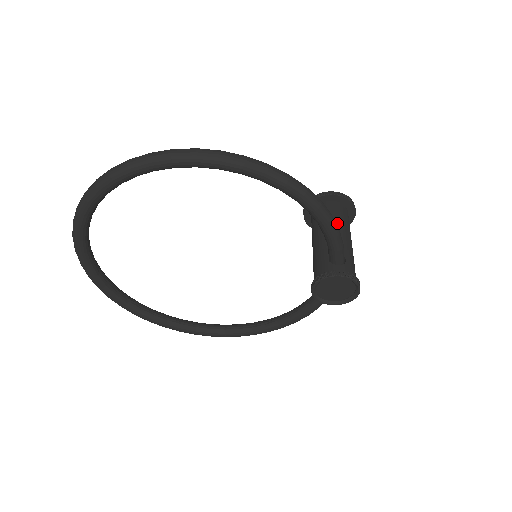
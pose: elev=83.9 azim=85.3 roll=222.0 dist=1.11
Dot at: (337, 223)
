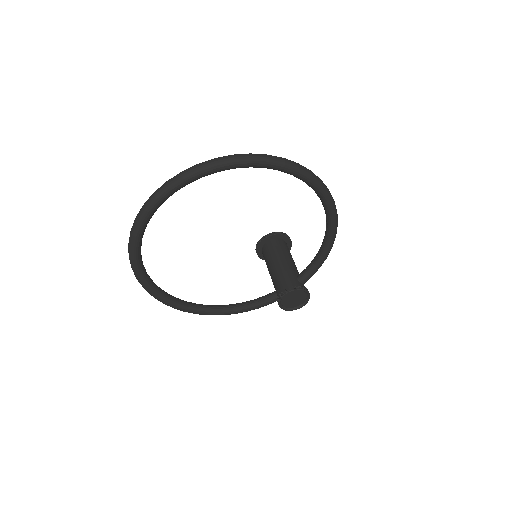
Dot at: occluded
